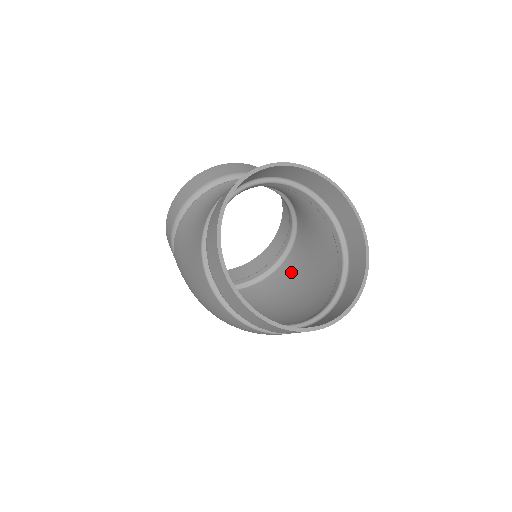
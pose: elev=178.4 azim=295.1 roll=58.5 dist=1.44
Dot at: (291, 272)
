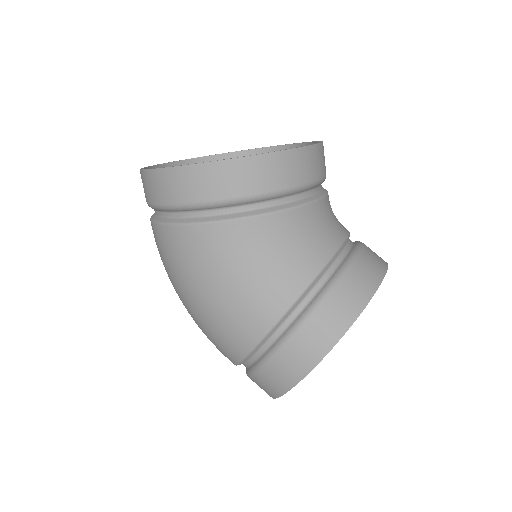
Dot at: occluded
